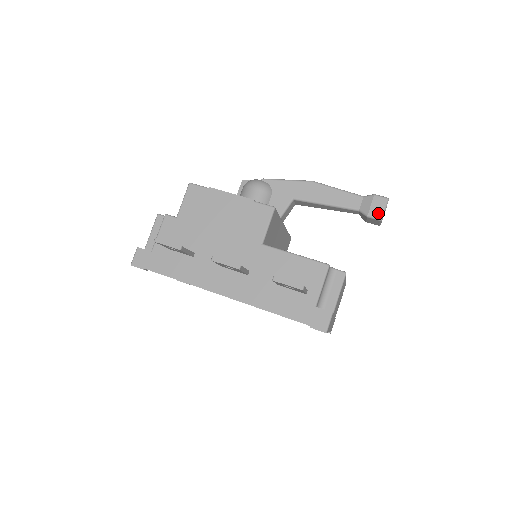
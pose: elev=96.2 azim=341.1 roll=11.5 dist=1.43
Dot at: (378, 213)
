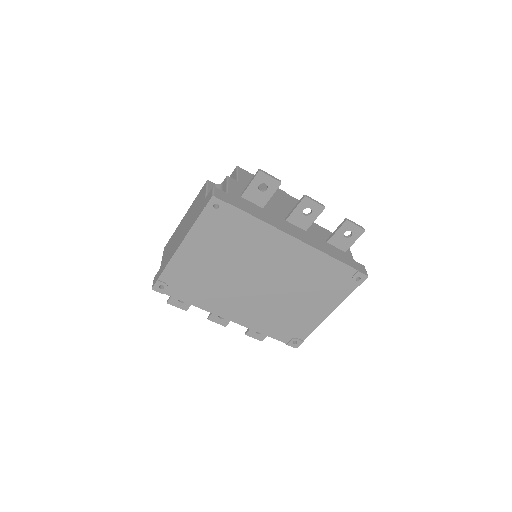
Dot at: occluded
